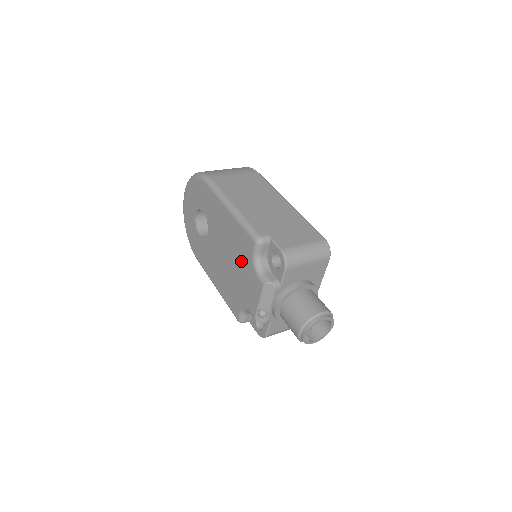
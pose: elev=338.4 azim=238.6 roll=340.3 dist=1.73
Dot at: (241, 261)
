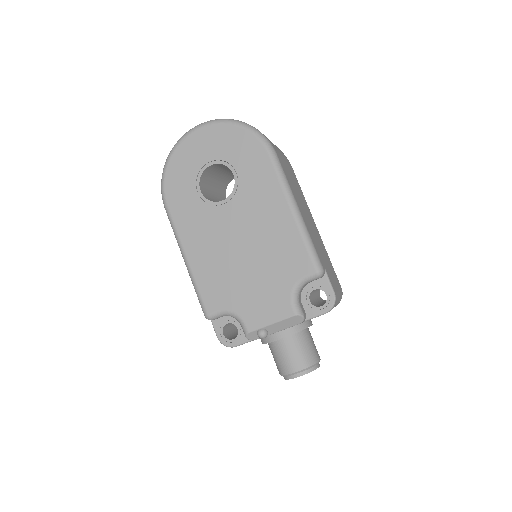
Dot at: (272, 271)
